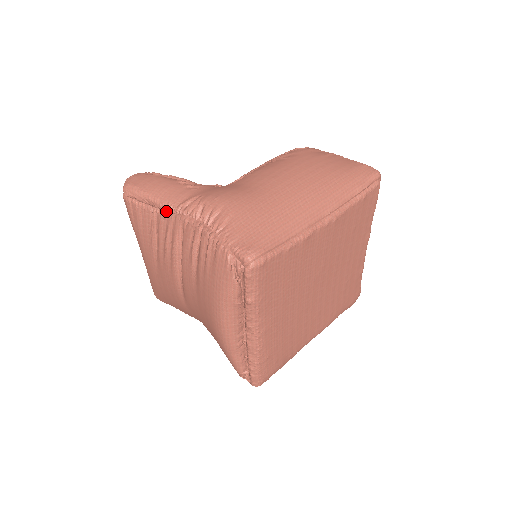
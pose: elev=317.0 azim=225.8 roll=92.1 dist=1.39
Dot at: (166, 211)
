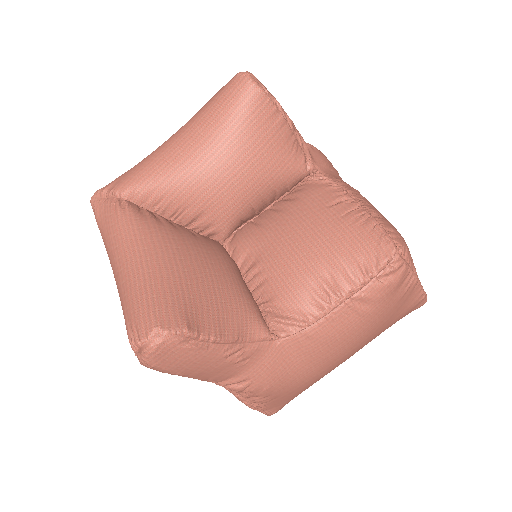
Dot at: occluded
